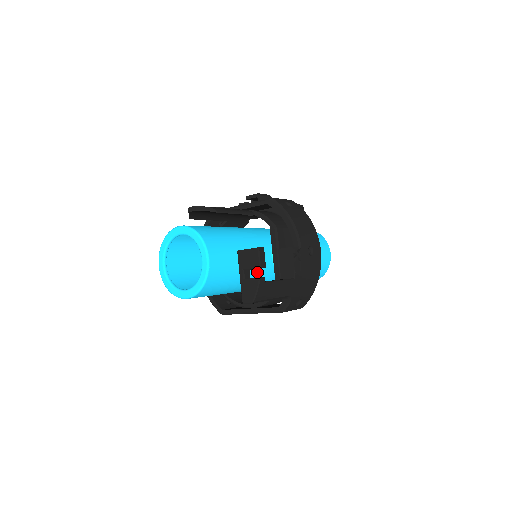
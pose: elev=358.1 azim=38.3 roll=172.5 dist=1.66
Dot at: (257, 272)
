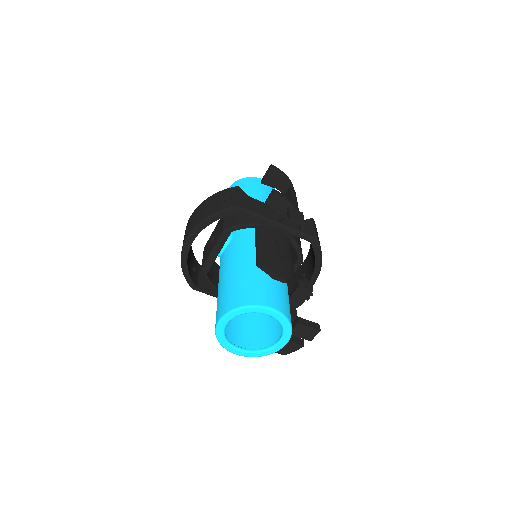
Dot at: occluded
